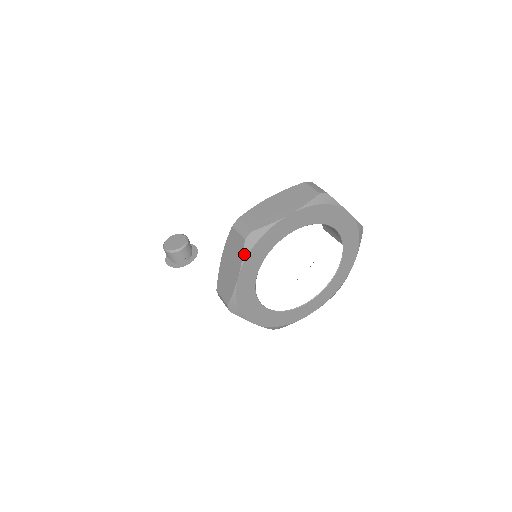
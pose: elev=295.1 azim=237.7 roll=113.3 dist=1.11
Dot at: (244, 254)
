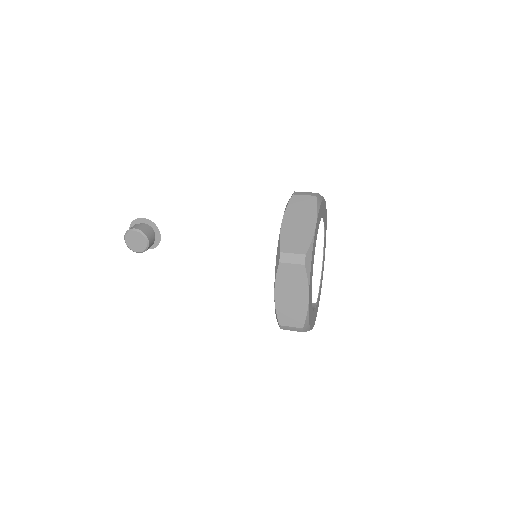
Dot at: occluded
